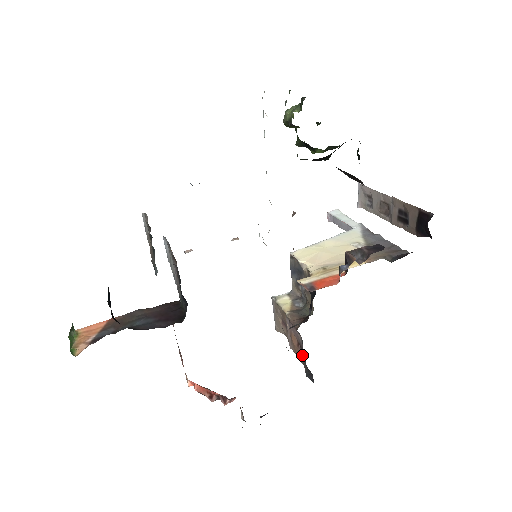
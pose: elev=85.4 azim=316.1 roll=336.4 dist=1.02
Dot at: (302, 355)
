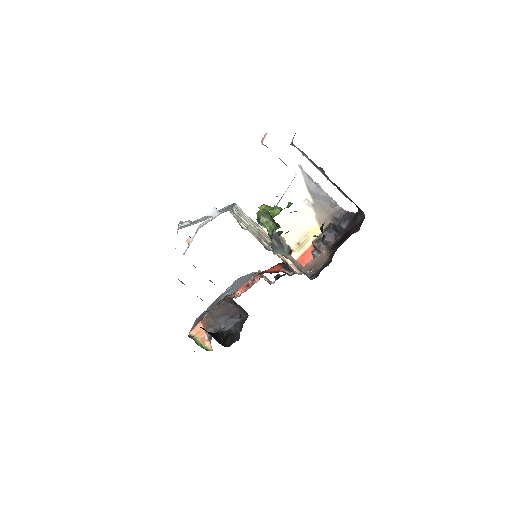
Dot at: occluded
